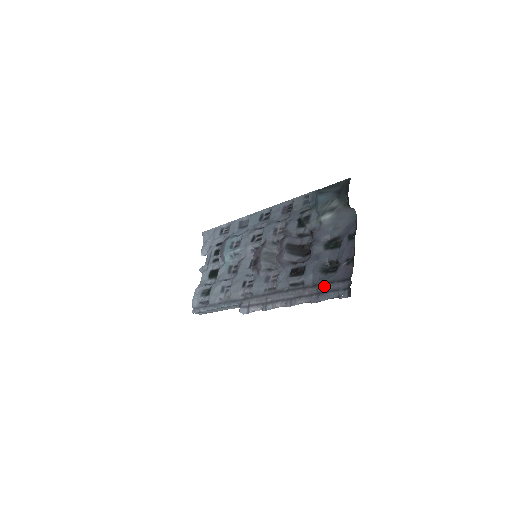
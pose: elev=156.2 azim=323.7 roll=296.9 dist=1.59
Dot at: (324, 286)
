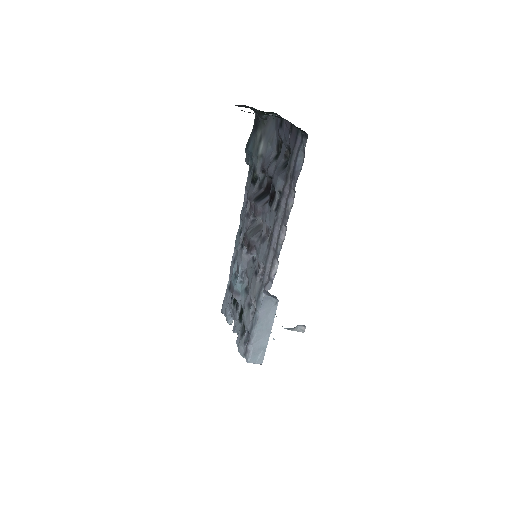
Dot at: (291, 167)
